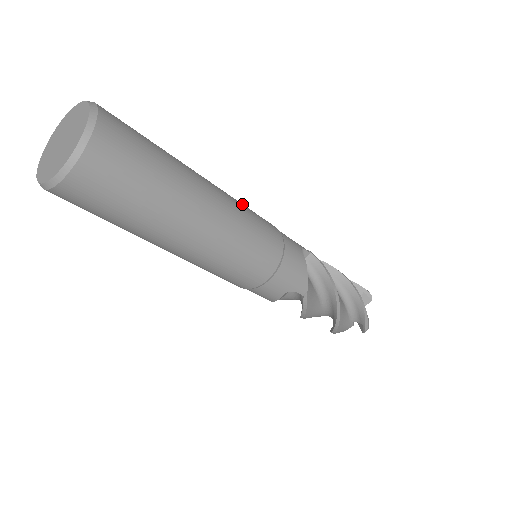
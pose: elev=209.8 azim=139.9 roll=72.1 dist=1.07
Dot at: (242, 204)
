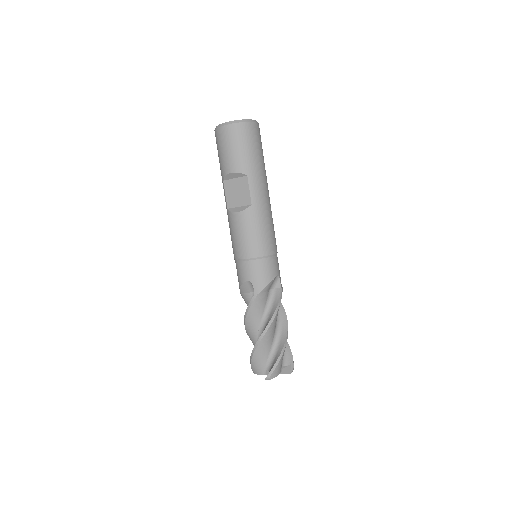
Dot at: occluded
